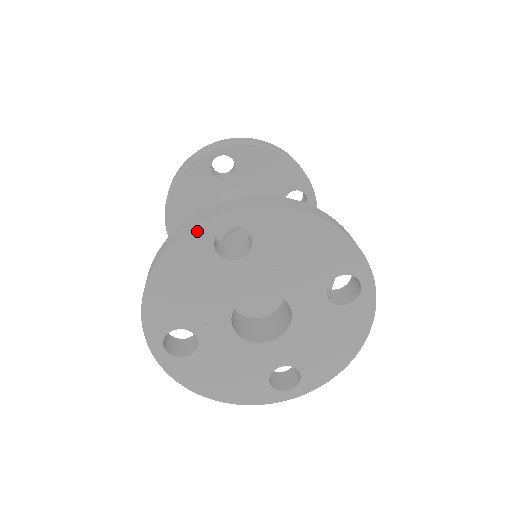
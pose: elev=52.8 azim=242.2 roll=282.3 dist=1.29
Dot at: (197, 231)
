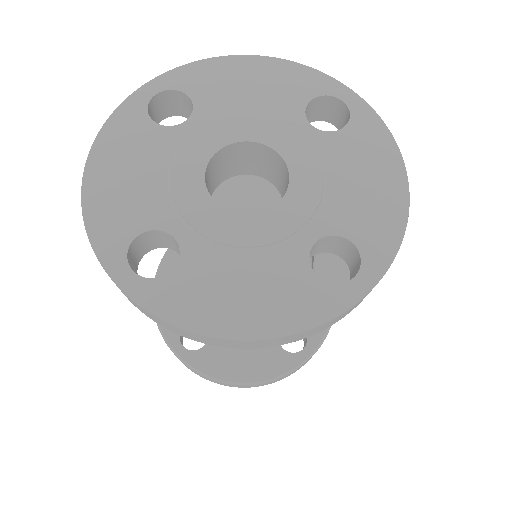
Dot at: (124, 109)
